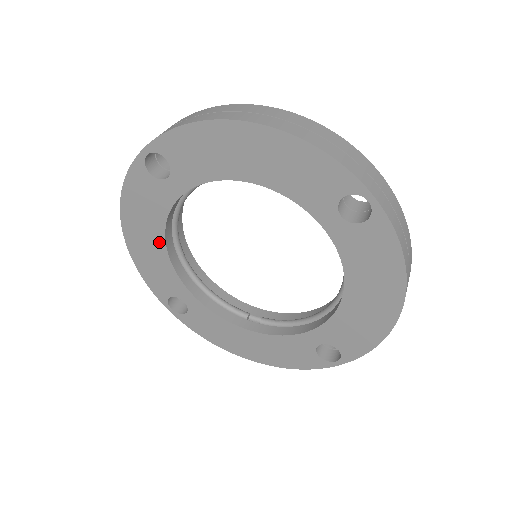
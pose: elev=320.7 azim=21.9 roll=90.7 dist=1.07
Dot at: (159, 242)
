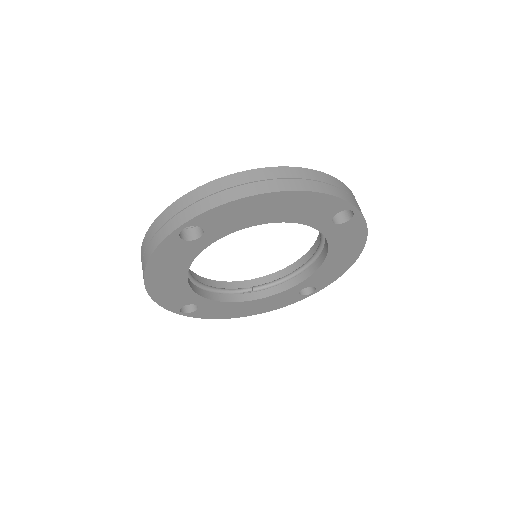
Dot at: (181, 277)
